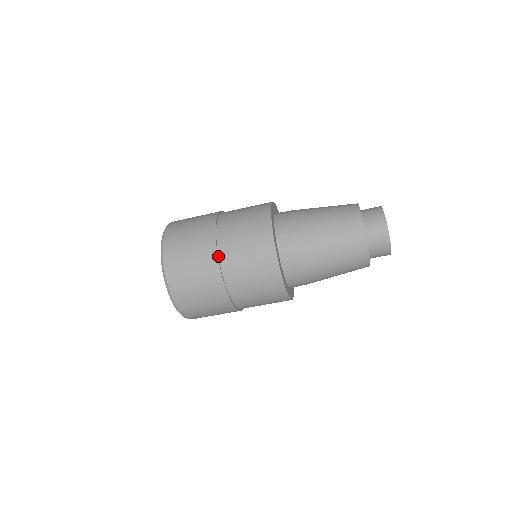
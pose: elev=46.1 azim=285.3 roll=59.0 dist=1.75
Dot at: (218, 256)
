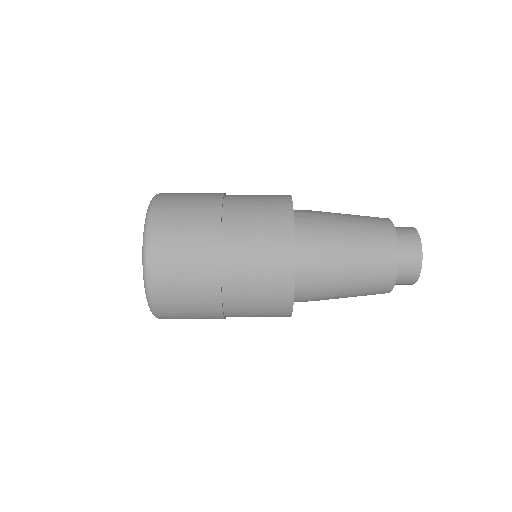
Dot at: (221, 216)
